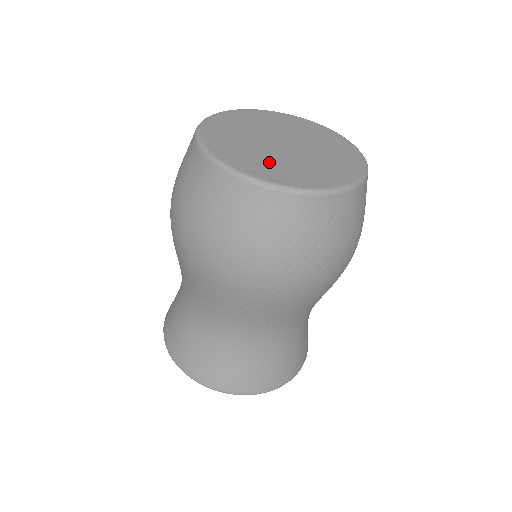
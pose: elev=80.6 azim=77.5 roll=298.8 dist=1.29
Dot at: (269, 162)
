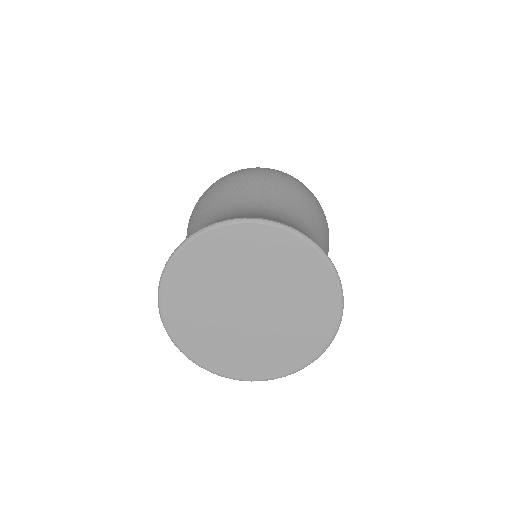
Dot at: occluded
